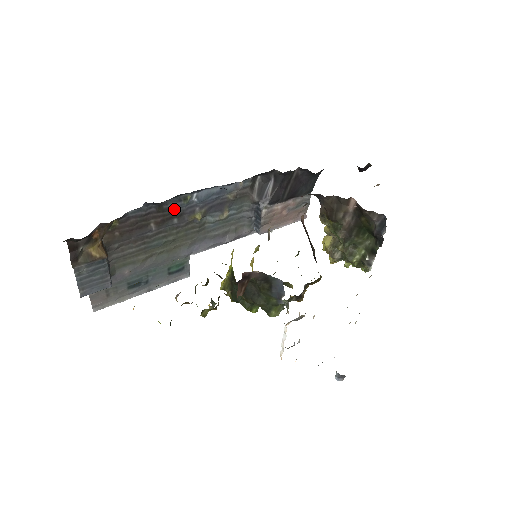
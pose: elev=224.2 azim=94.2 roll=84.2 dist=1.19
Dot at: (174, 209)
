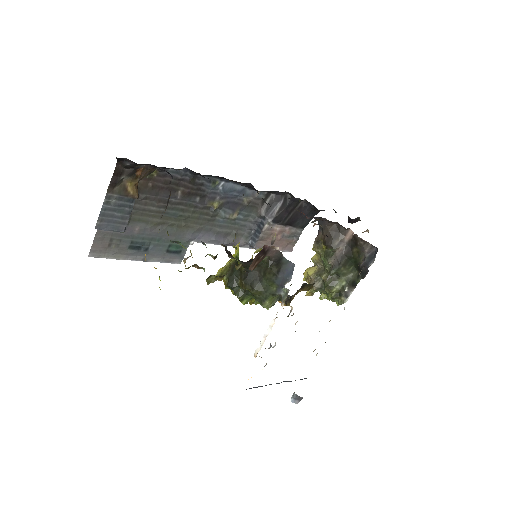
Dot at: (202, 187)
